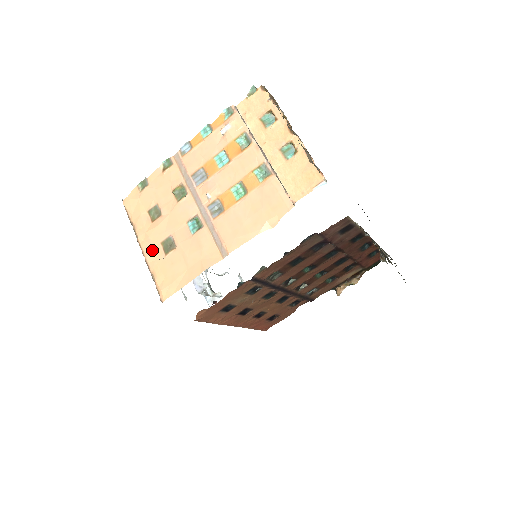
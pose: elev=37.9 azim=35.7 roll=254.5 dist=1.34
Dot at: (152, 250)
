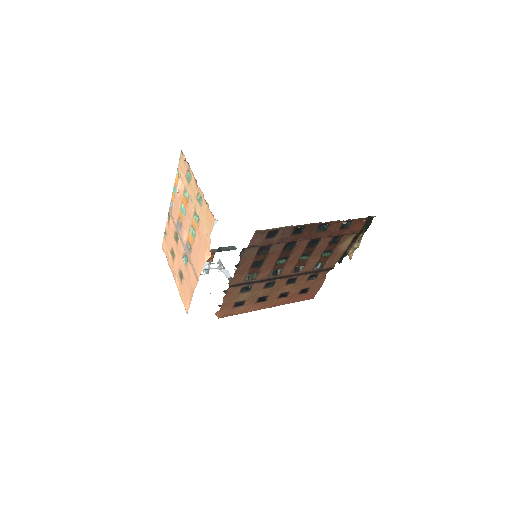
Dot at: (177, 280)
